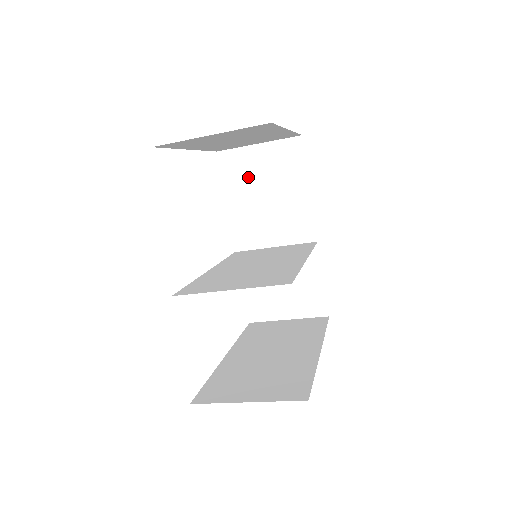
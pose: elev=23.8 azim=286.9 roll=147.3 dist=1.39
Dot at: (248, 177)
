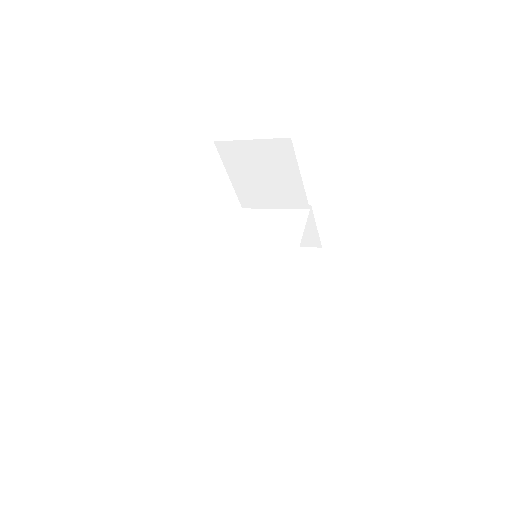
Dot at: (245, 162)
